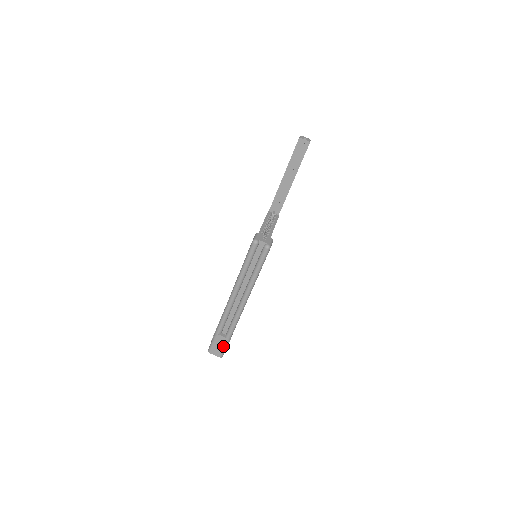
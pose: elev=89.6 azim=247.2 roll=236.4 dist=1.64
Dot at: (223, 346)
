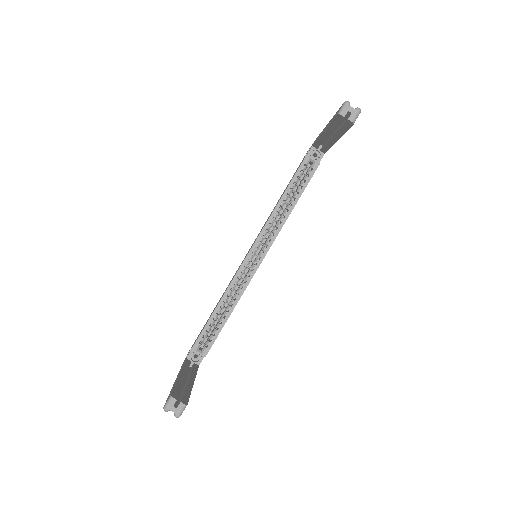
Dot at: occluded
